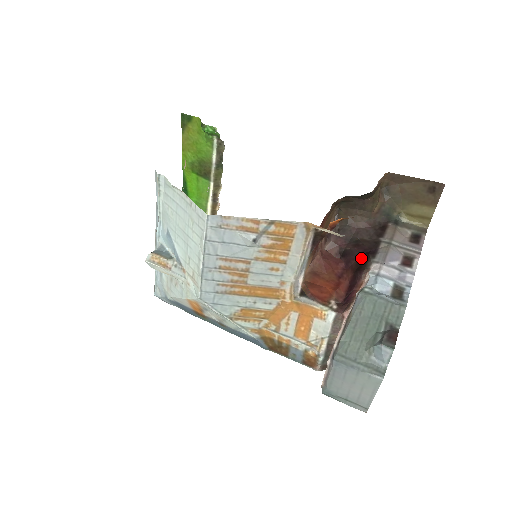
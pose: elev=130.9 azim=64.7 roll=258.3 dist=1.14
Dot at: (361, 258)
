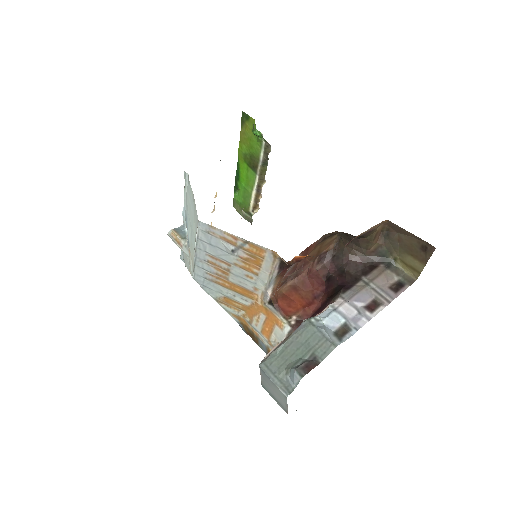
Dot at: (336, 288)
